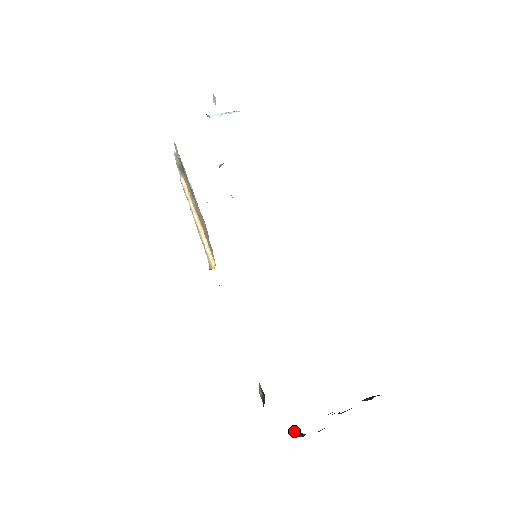
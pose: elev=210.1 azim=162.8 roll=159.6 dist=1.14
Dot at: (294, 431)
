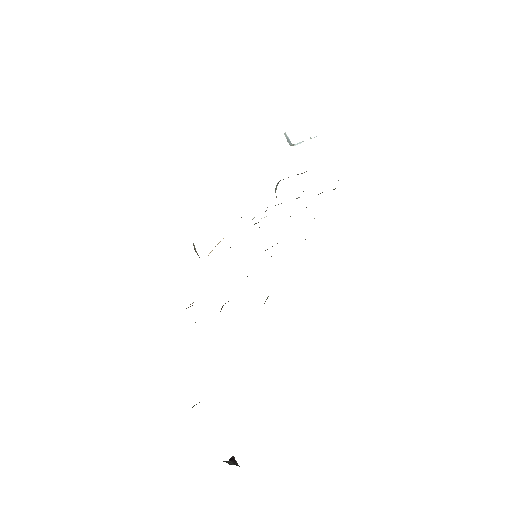
Dot at: (232, 458)
